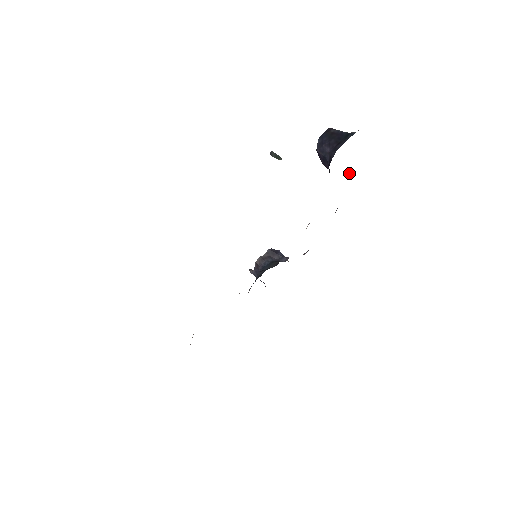
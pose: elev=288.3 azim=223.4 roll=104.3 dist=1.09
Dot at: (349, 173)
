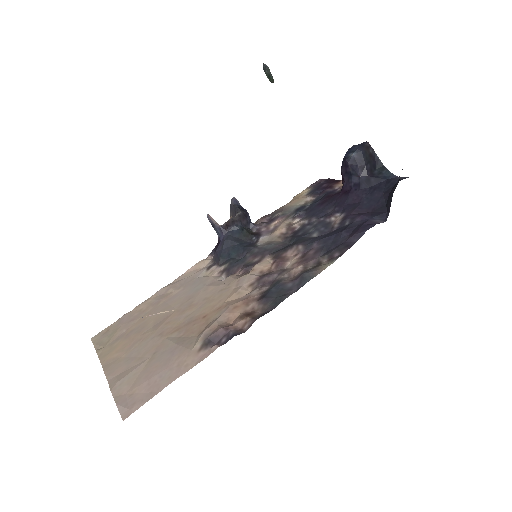
Dot at: occluded
